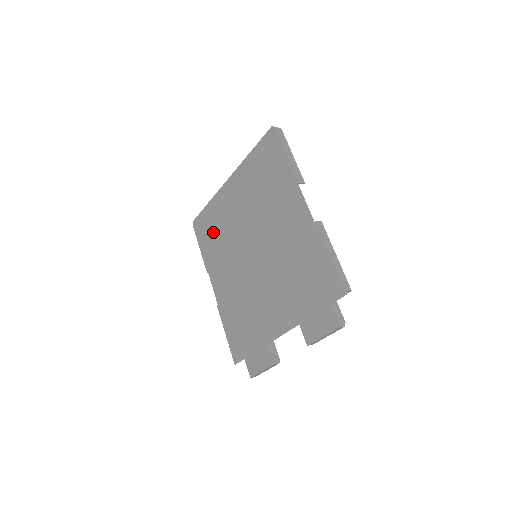
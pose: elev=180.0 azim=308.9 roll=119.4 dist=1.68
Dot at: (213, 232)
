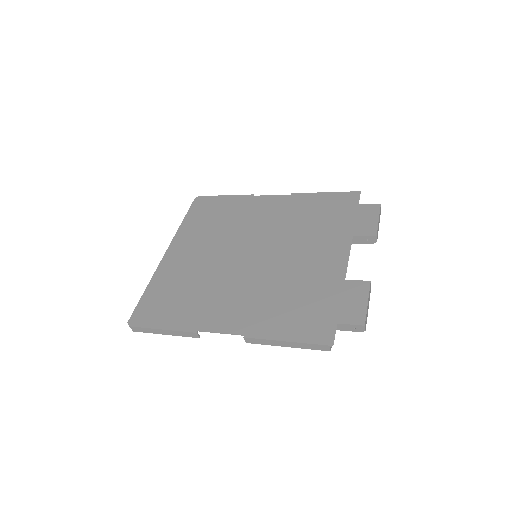
Dot at: (176, 296)
